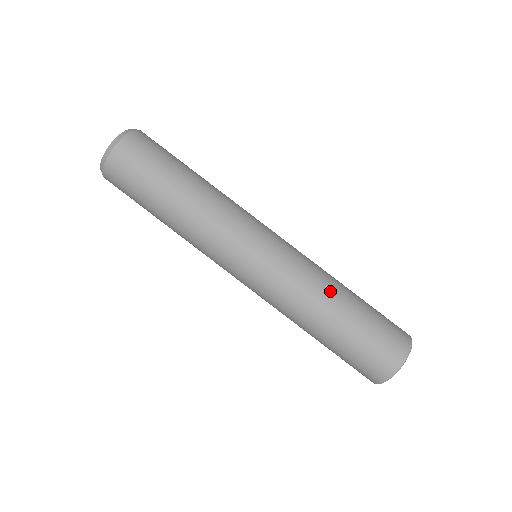
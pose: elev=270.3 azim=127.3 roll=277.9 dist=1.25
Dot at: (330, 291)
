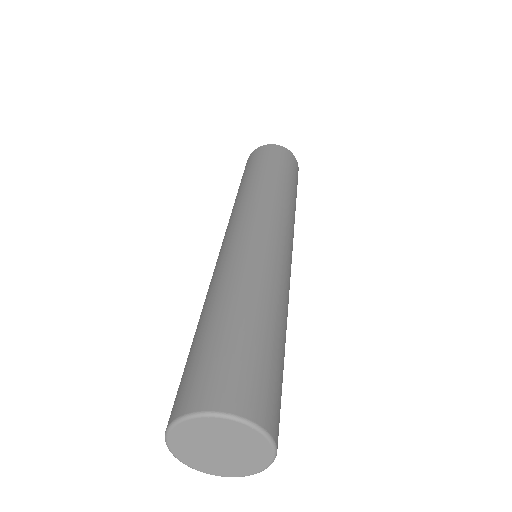
Dot at: (263, 292)
